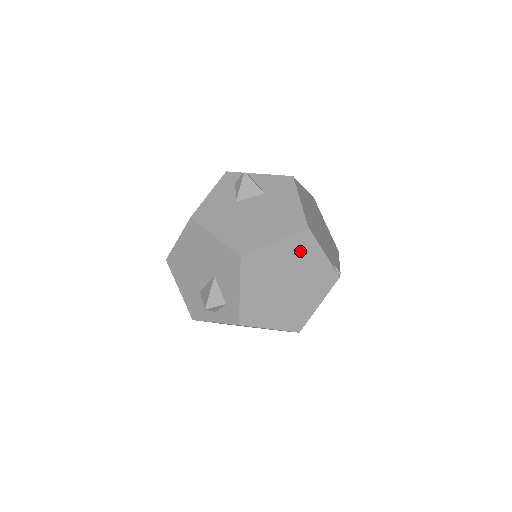
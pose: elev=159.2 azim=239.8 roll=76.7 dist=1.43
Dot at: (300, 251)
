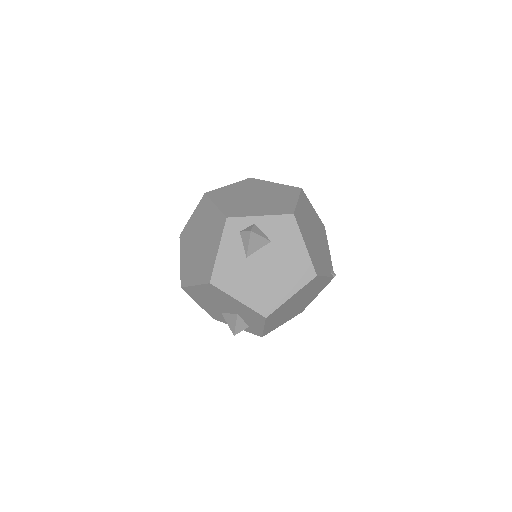
Dot at: (309, 288)
